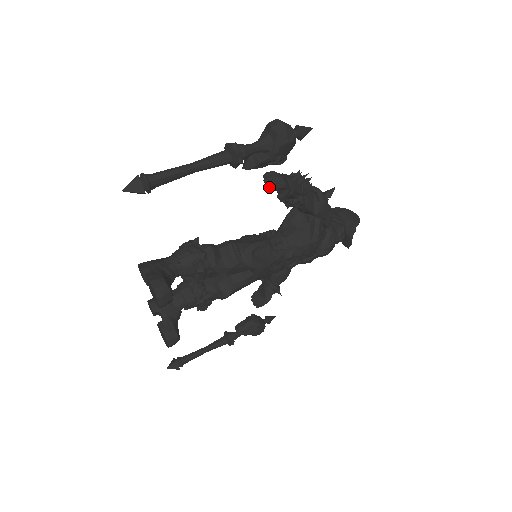
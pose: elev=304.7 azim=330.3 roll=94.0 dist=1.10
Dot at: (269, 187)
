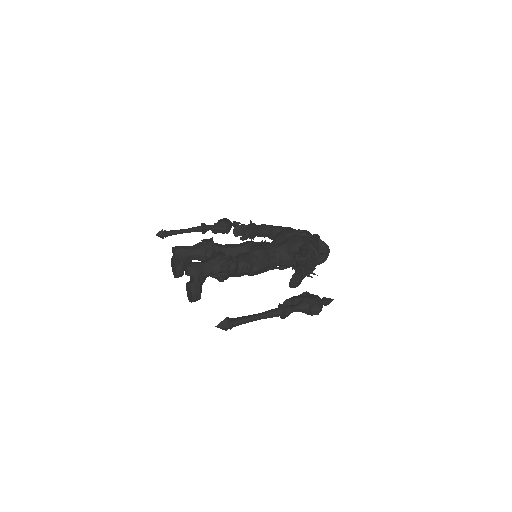
Dot at: (290, 286)
